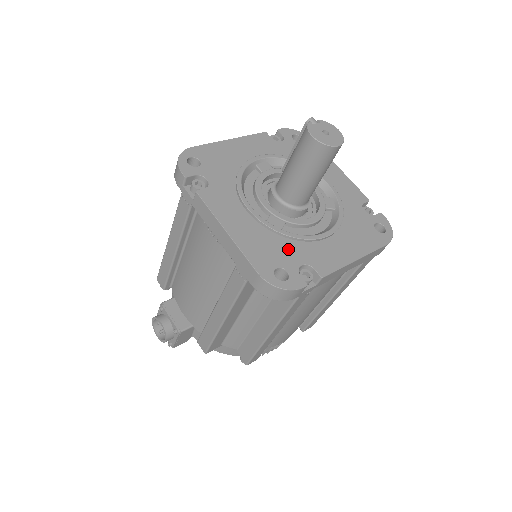
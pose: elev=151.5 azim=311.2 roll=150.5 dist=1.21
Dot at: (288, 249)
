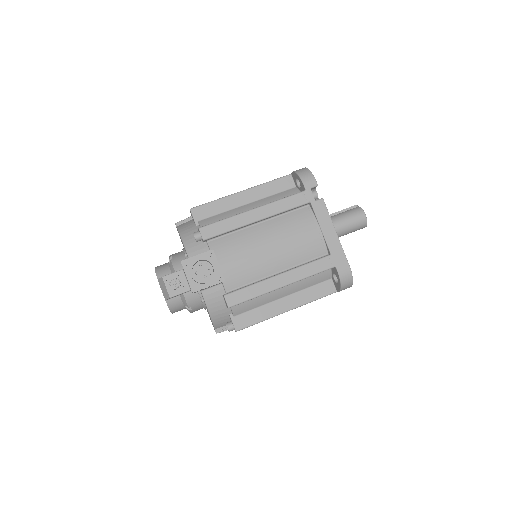
Dot at: occluded
